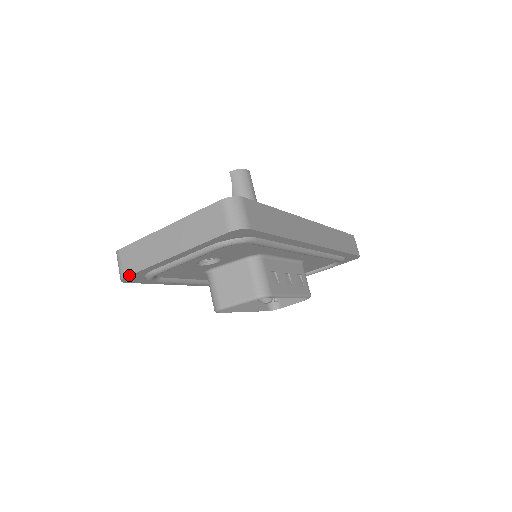
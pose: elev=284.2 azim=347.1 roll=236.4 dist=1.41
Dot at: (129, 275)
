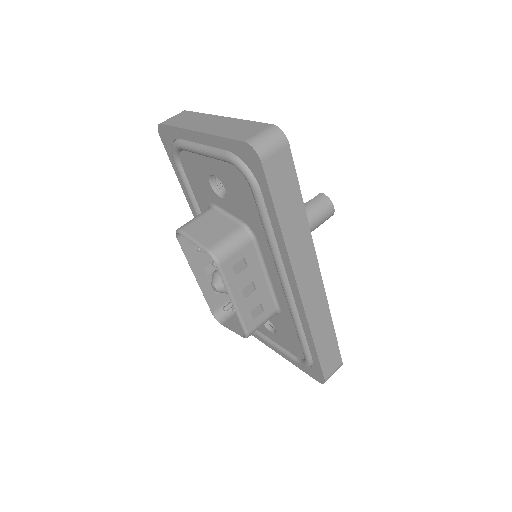
Dot at: (165, 124)
